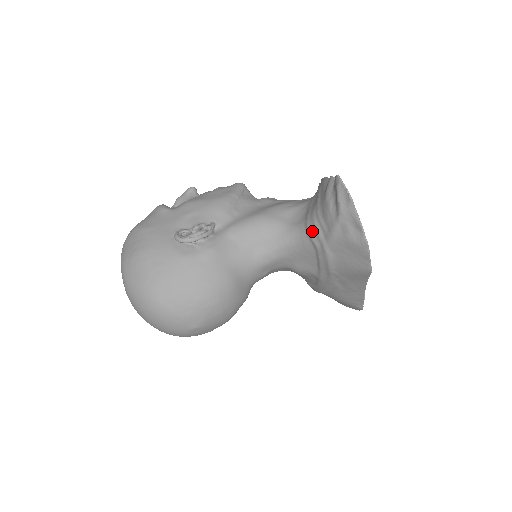
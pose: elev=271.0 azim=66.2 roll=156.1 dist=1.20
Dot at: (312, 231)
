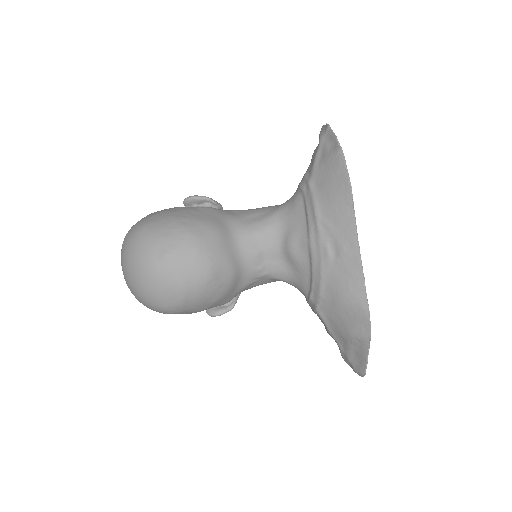
Dot at: (301, 181)
